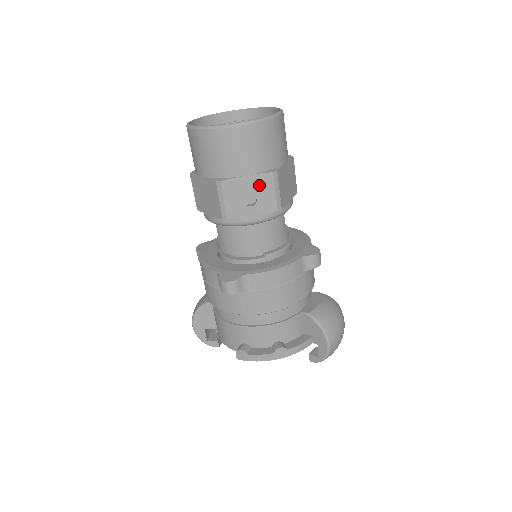
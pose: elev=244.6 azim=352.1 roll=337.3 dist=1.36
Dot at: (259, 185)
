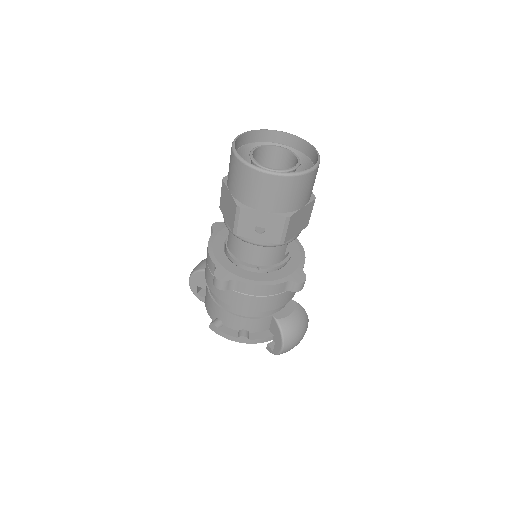
Dot at: (271, 222)
